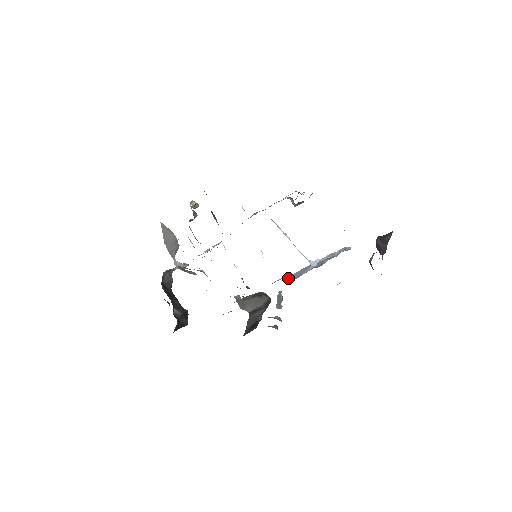
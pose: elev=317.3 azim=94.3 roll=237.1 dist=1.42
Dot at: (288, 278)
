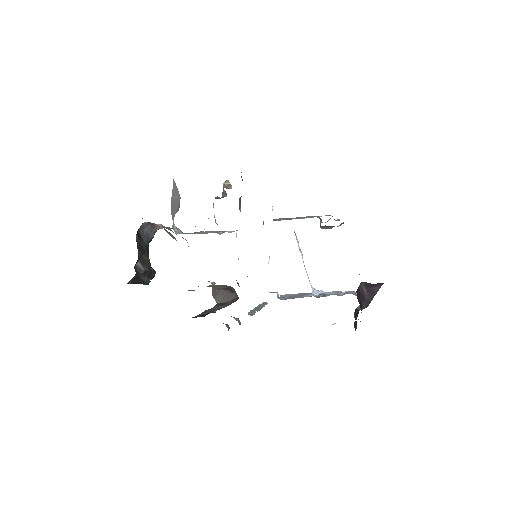
Dot at: (285, 295)
